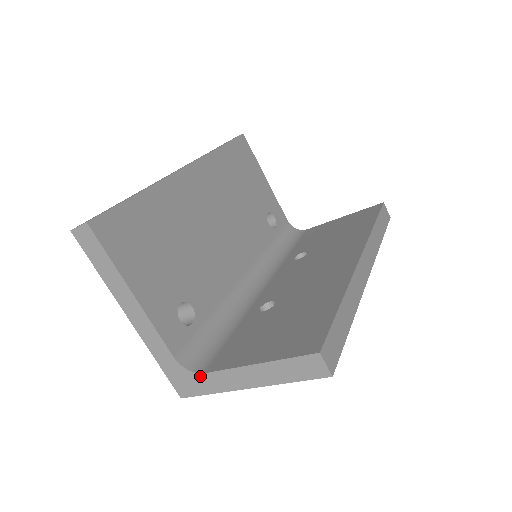
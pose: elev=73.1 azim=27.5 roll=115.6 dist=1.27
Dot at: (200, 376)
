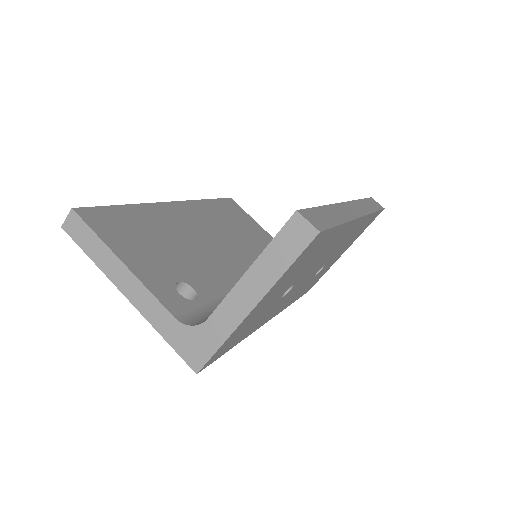
Dot at: (205, 326)
